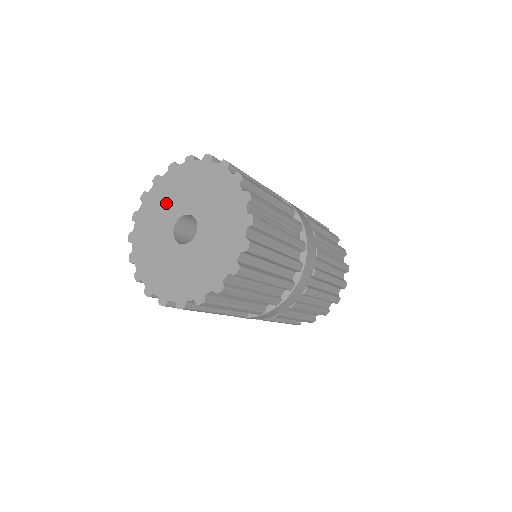
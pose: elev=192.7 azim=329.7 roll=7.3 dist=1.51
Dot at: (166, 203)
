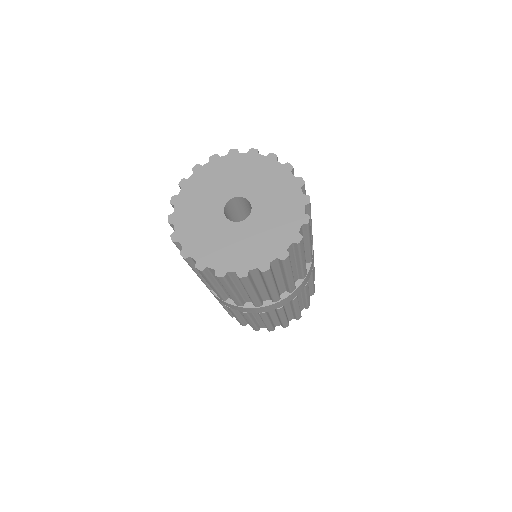
Dot at: (205, 197)
